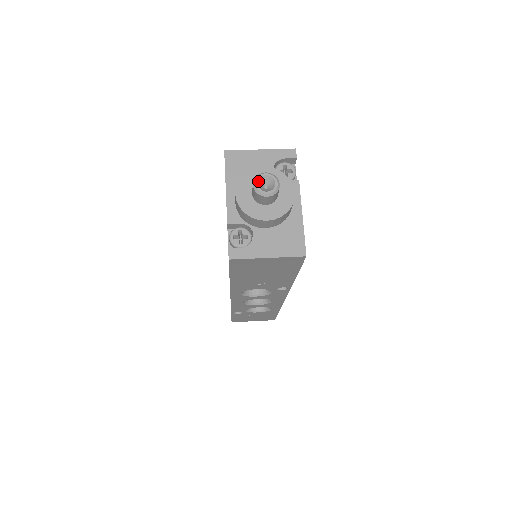
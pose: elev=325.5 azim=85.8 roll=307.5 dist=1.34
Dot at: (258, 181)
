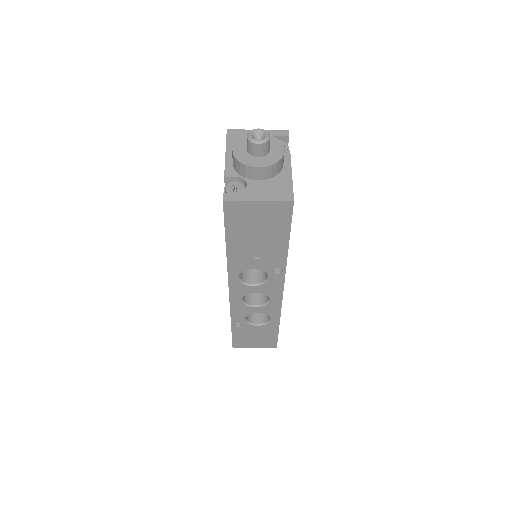
Dot at: (252, 133)
